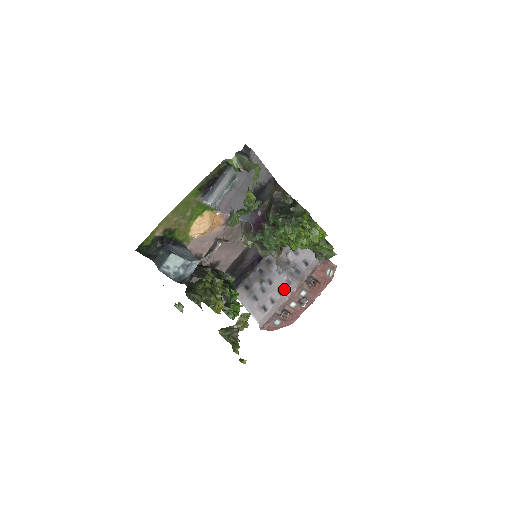
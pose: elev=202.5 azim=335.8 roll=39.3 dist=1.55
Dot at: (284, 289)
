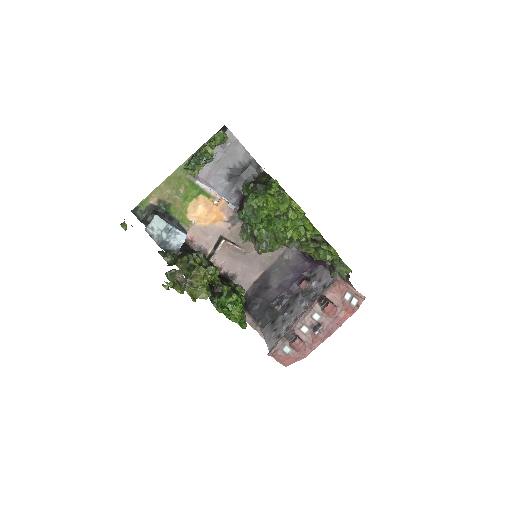
Dot at: (299, 314)
